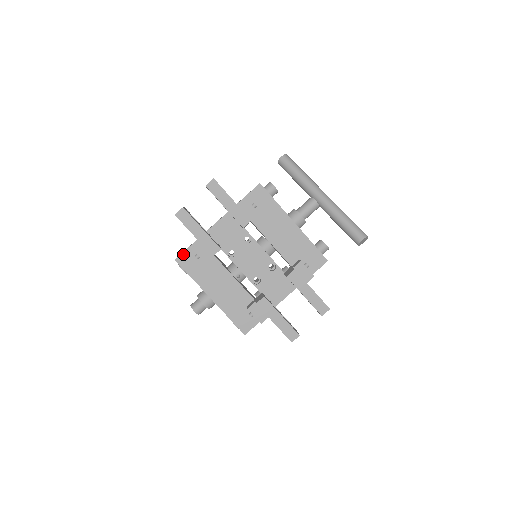
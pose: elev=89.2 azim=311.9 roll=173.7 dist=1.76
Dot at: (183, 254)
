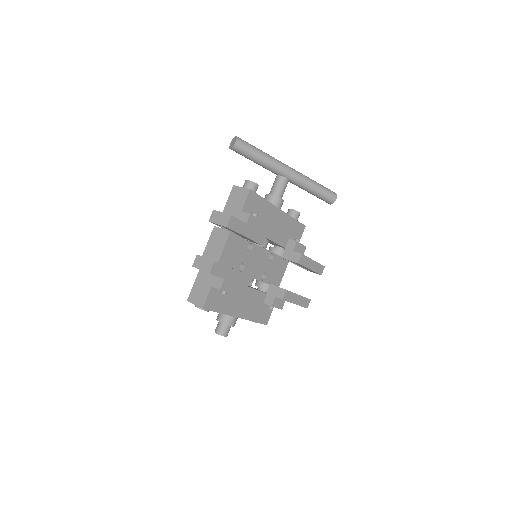
Dot at: (208, 298)
